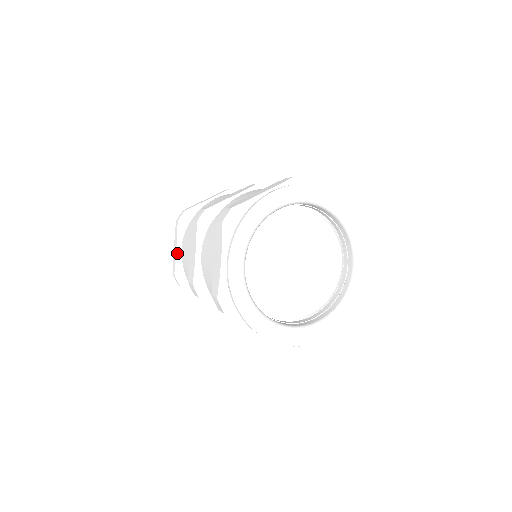
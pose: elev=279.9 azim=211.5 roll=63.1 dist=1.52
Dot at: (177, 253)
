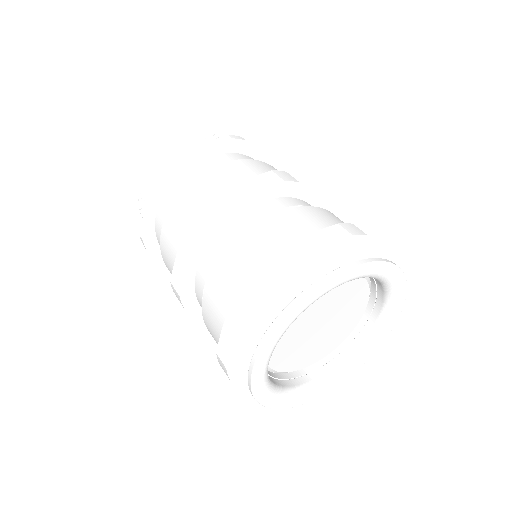
Dot at: (150, 217)
